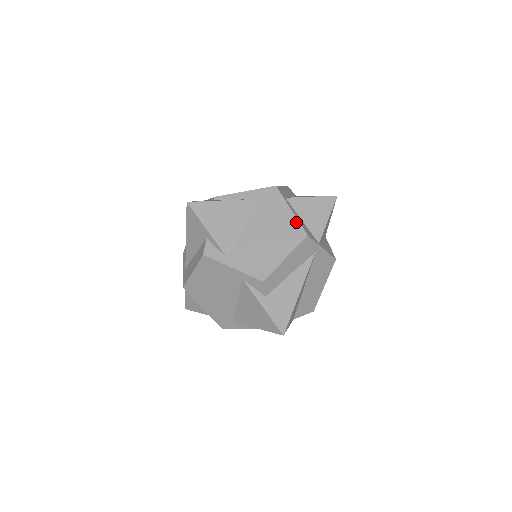
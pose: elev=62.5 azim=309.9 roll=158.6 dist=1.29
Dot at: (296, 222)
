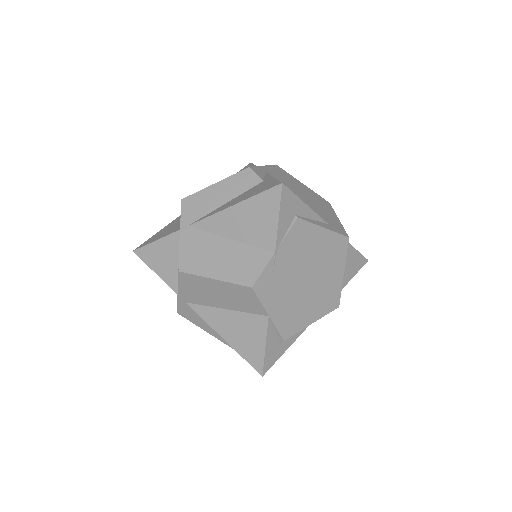
Dot at: occluded
